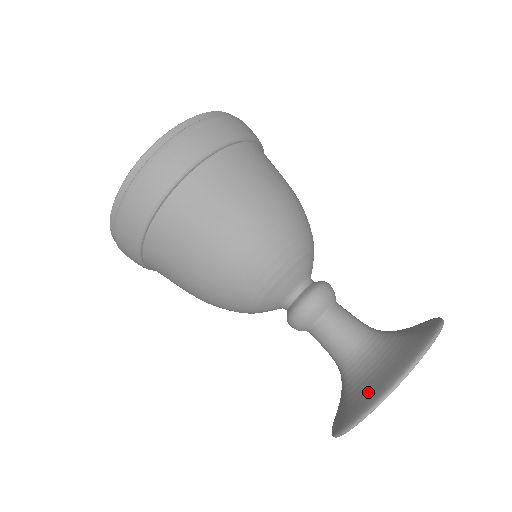
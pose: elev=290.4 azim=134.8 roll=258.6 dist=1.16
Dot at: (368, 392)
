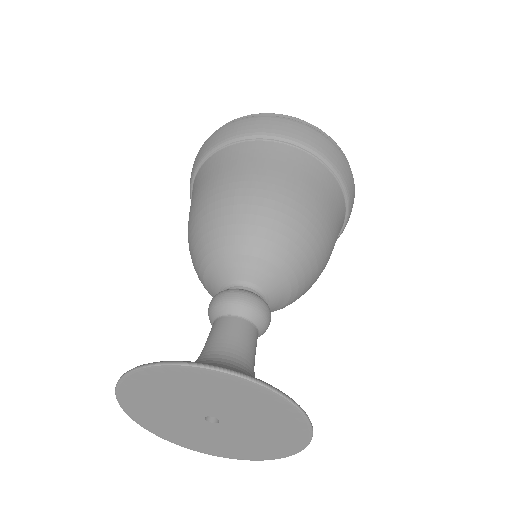
Dot at: occluded
